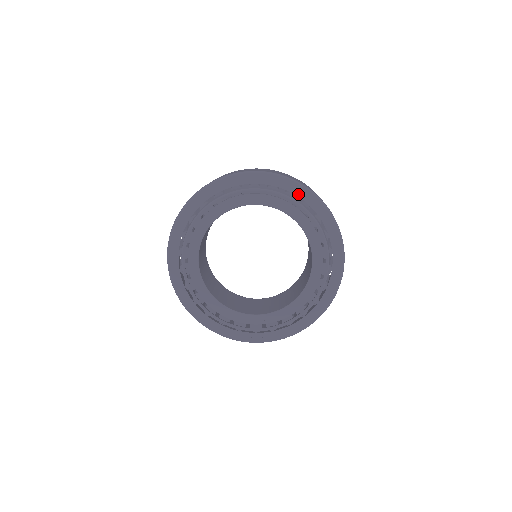
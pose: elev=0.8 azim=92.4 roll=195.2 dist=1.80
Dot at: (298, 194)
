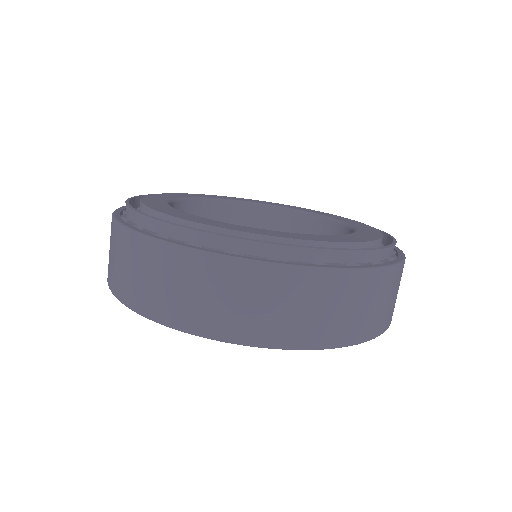
Dot at: occluded
